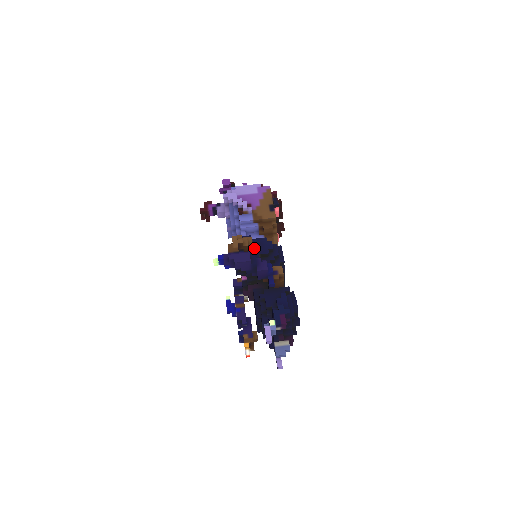
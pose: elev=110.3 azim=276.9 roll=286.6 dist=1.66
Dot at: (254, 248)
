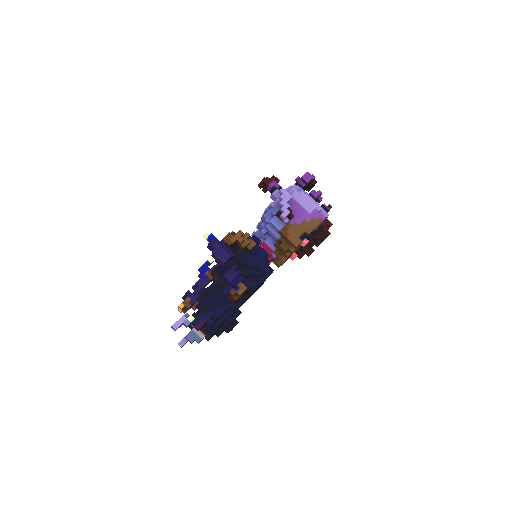
Dot at: (249, 253)
